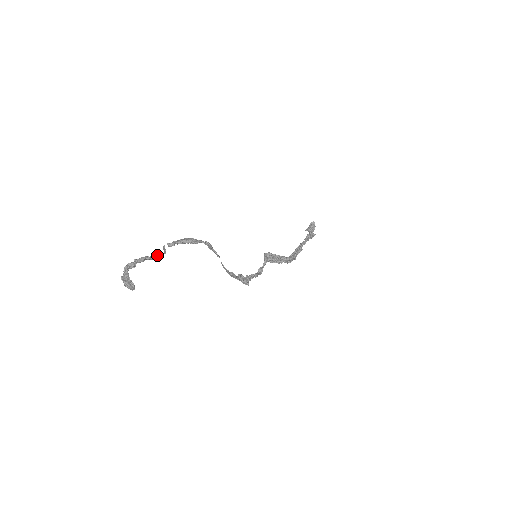
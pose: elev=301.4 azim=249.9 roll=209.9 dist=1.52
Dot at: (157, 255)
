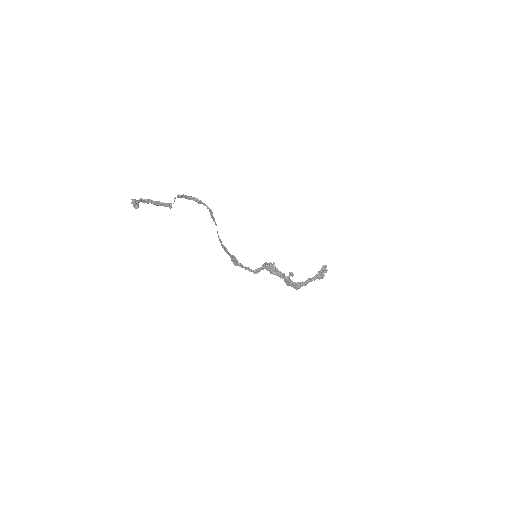
Dot at: (168, 203)
